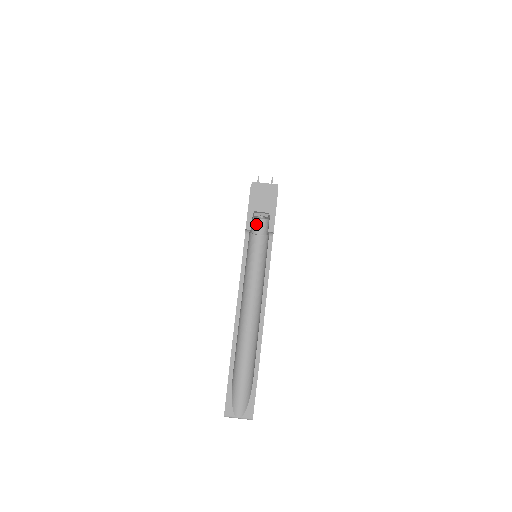
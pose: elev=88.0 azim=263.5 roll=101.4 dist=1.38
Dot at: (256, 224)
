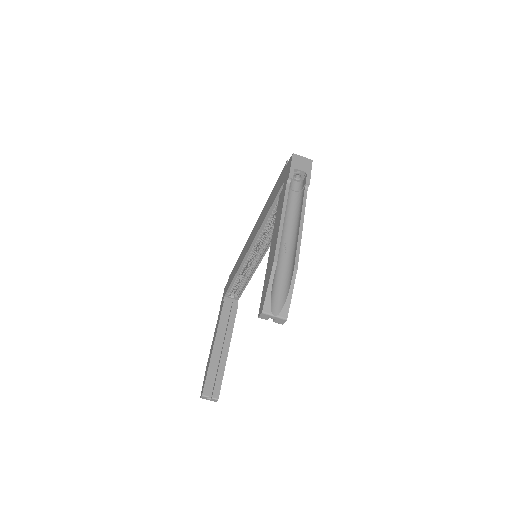
Dot at: (292, 183)
